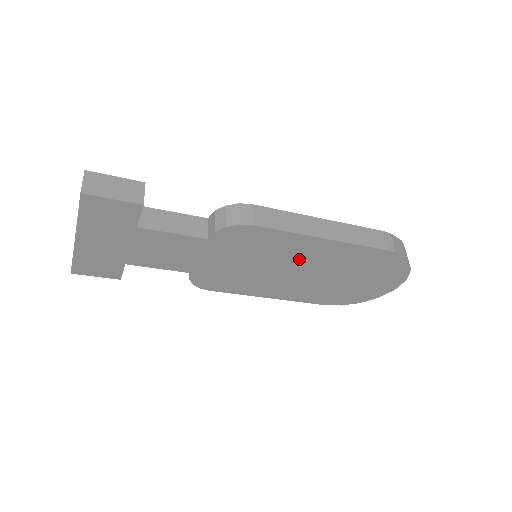
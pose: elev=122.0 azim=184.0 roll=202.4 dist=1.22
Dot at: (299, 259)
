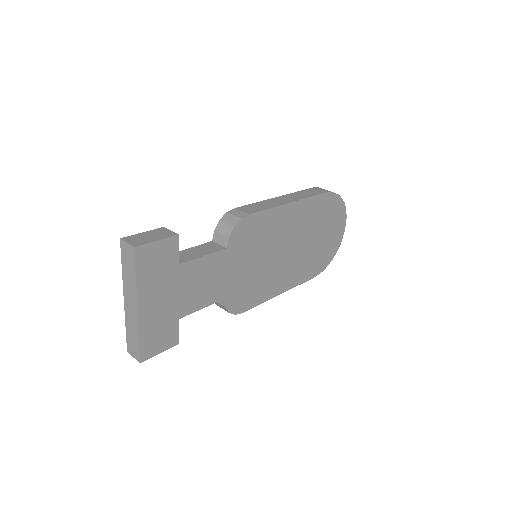
Dot at: (284, 234)
